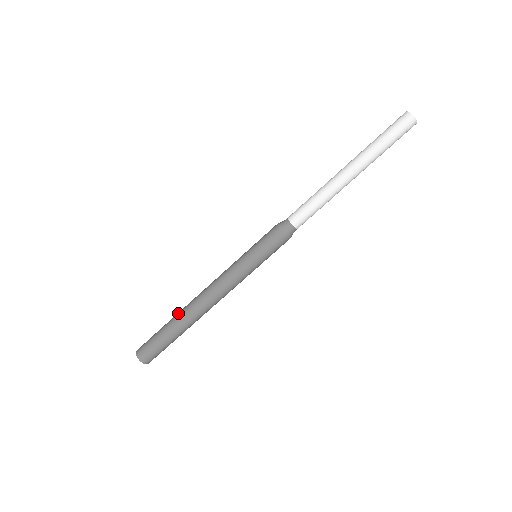
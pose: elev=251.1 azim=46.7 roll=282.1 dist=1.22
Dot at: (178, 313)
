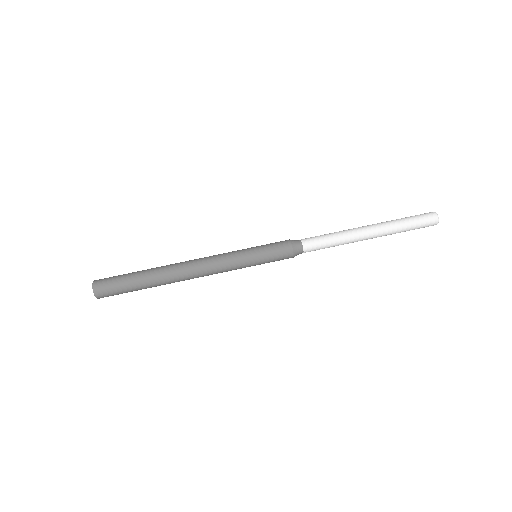
Dot at: occluded
